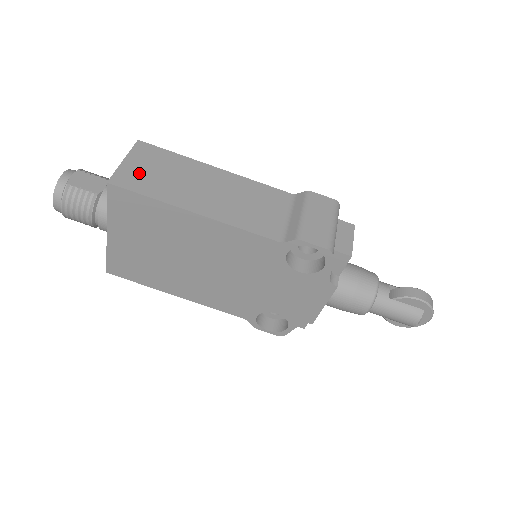
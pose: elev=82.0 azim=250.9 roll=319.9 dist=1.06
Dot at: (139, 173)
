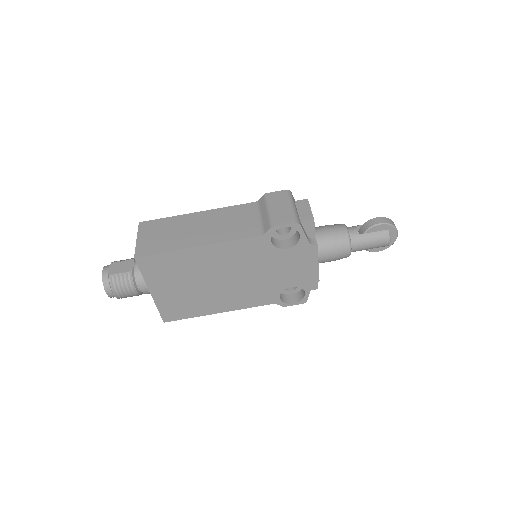
Dot at: (151, 242)
